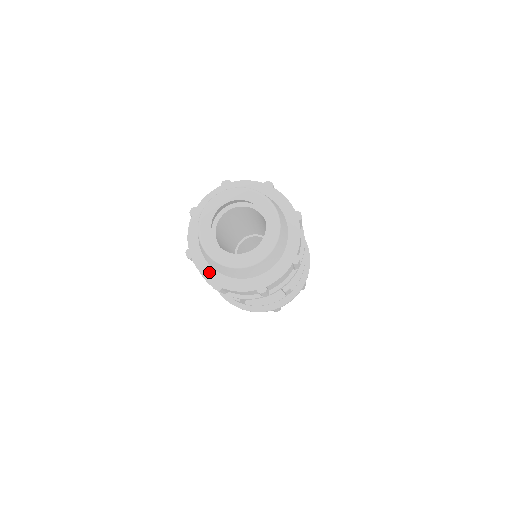
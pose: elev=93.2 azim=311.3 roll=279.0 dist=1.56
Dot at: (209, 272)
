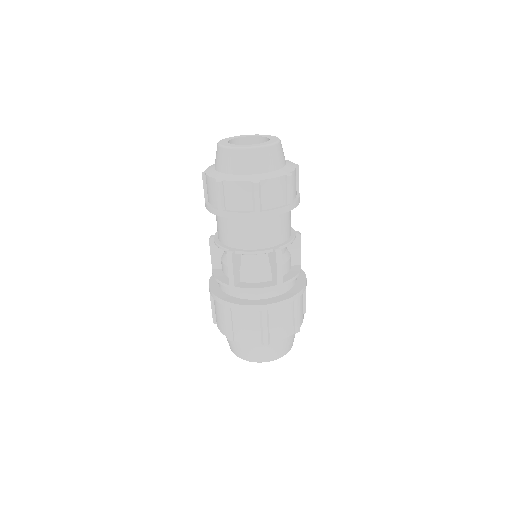
Dot at: (216, 174)
